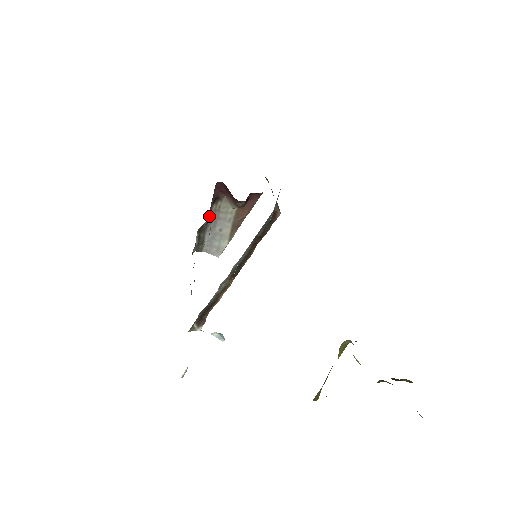
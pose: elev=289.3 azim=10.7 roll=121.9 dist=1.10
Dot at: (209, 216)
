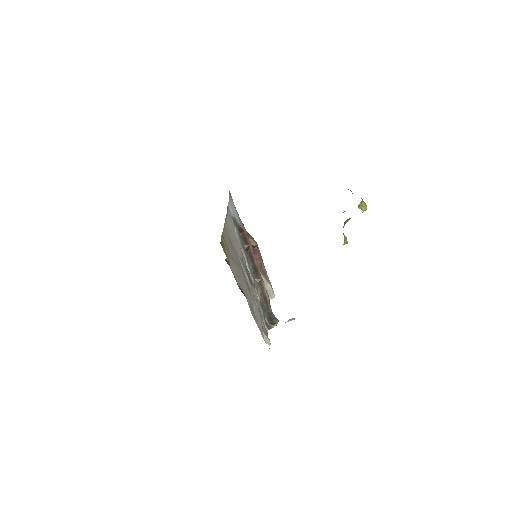
Dot at: occluded
